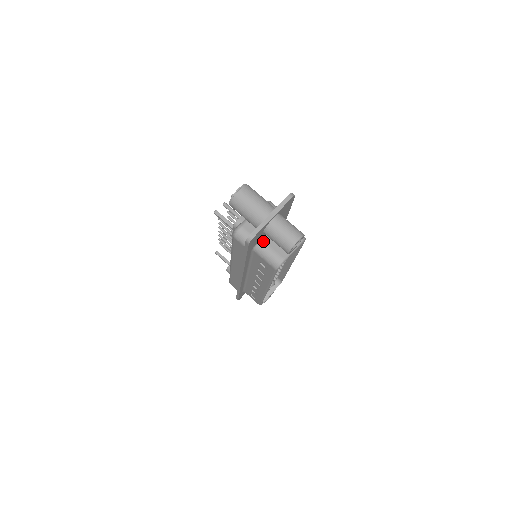
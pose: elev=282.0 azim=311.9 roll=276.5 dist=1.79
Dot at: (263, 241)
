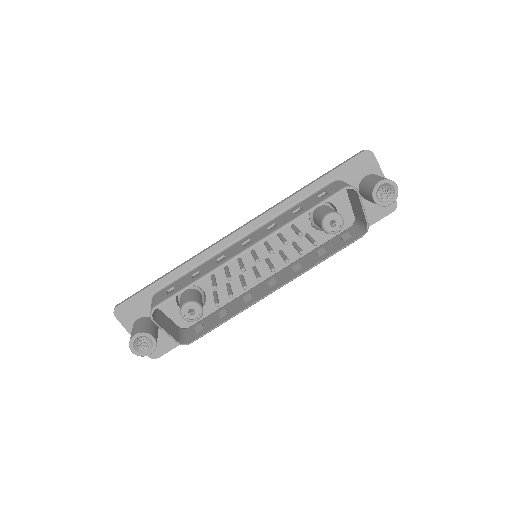
Dot at: occluded
